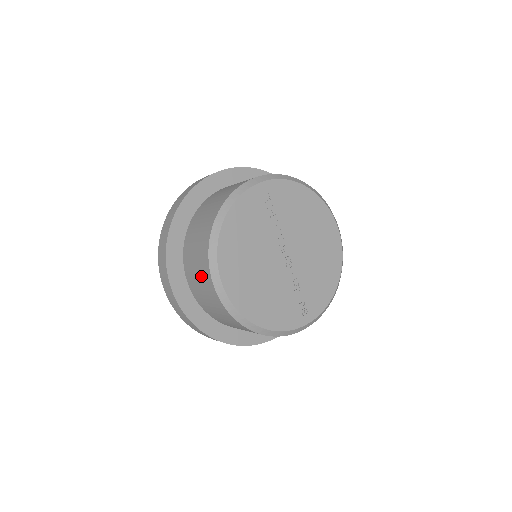
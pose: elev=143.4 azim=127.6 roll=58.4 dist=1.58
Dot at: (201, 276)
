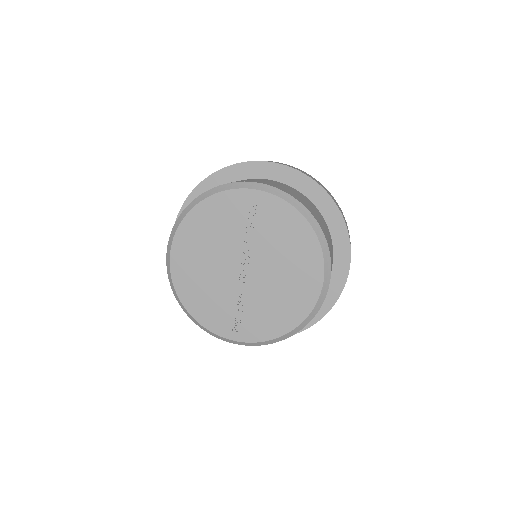
Dot at: occluded
